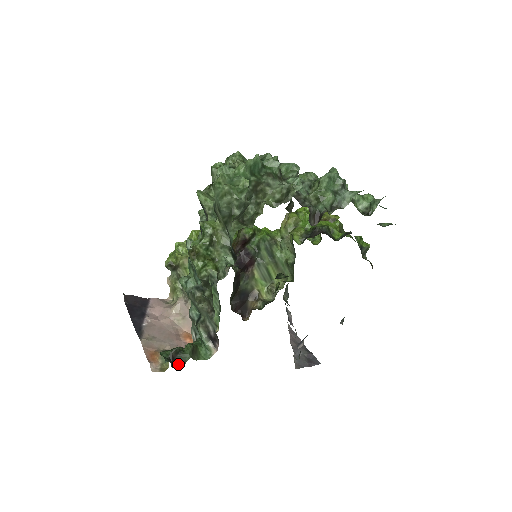
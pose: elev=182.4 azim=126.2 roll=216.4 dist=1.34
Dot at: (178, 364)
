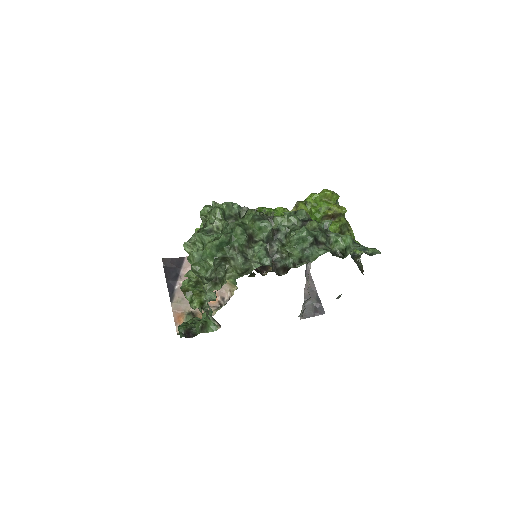
Dot at: (192, 335)
